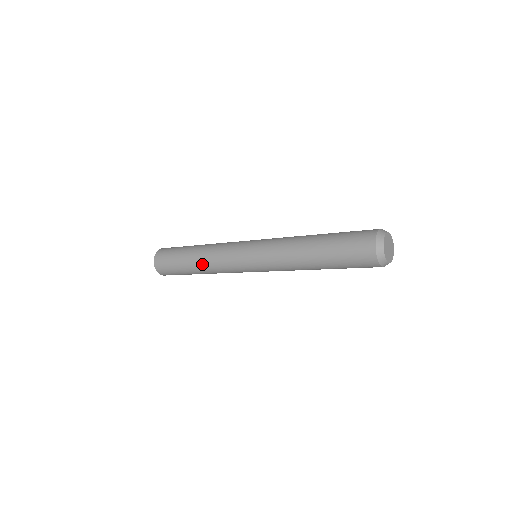
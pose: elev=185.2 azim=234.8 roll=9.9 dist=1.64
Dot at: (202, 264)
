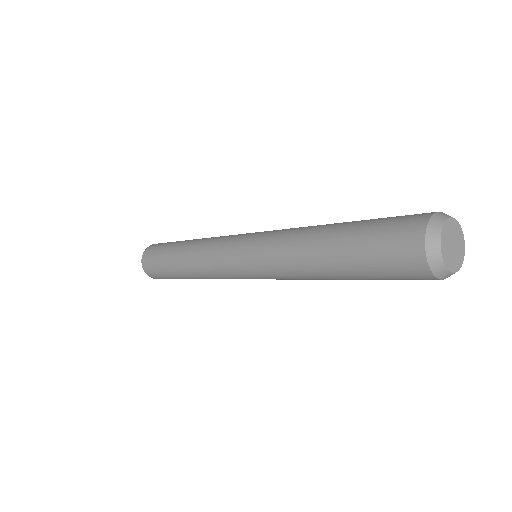
Dot at: occluded
